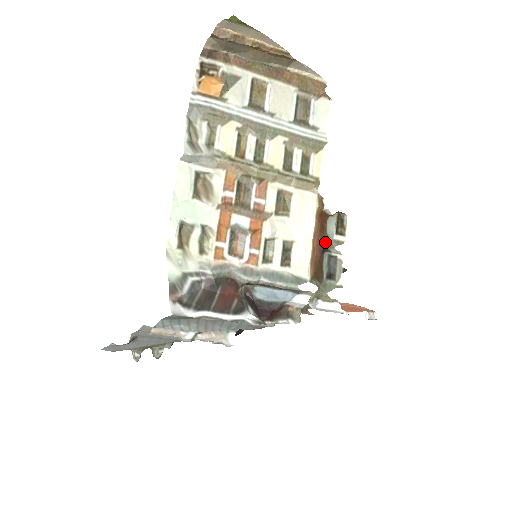
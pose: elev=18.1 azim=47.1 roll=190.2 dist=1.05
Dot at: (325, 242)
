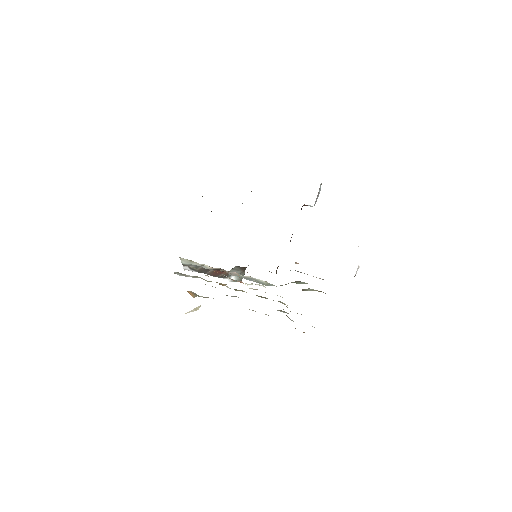
Dot at: occluded
